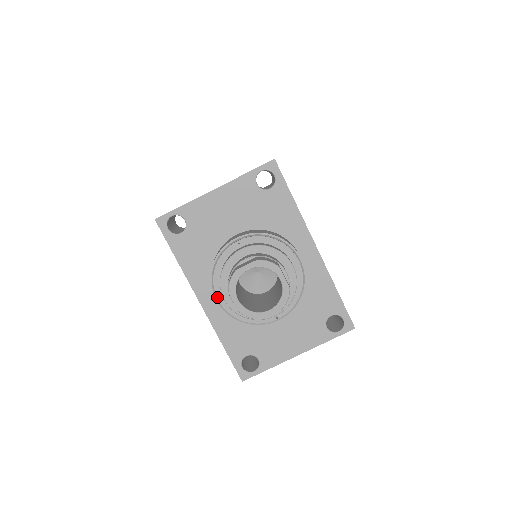
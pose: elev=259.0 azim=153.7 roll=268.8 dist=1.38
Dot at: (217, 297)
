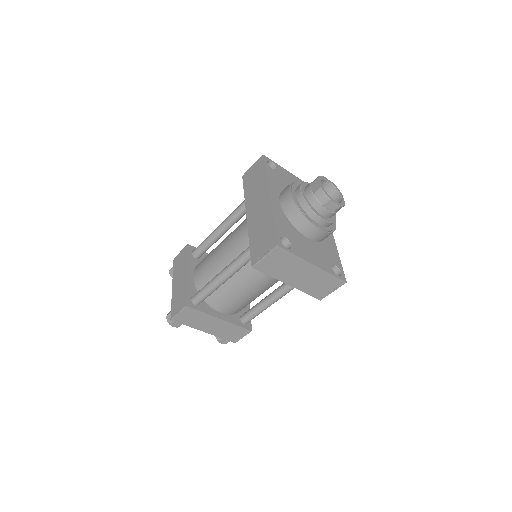
Dot at: (292, 191)
